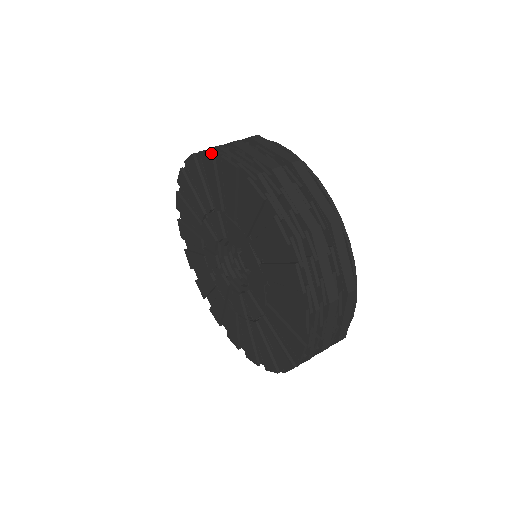
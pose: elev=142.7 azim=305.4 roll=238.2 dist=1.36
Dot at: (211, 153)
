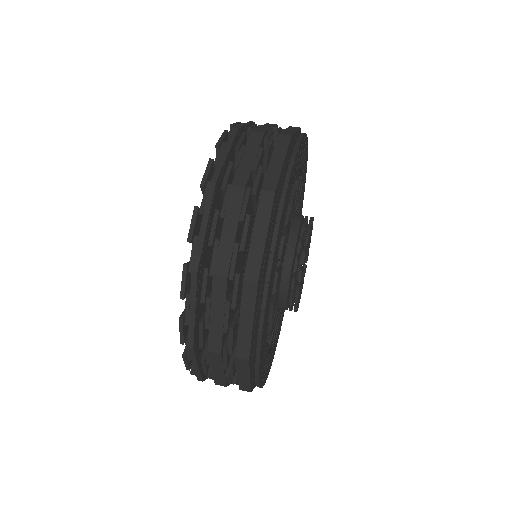
Dot at: (200, 186)
